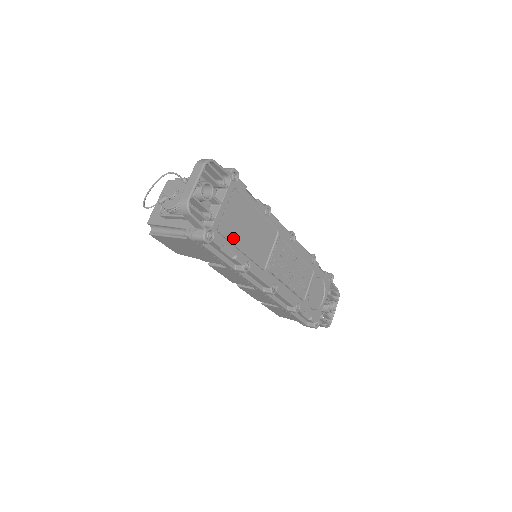
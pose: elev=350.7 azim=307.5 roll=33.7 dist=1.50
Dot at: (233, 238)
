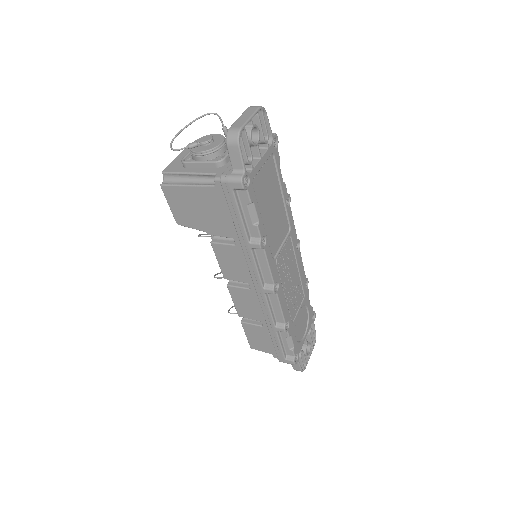
Dot at: (260, 202)
